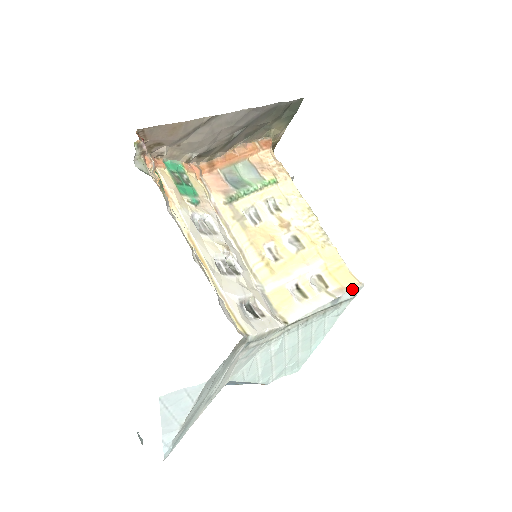
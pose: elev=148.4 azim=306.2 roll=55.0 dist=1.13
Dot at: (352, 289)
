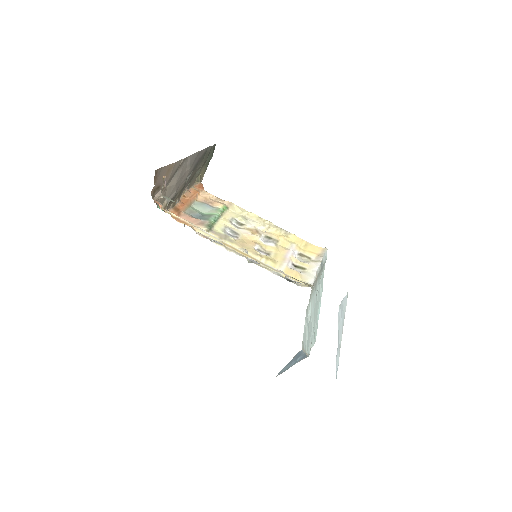
Dot at: (324, 253)
